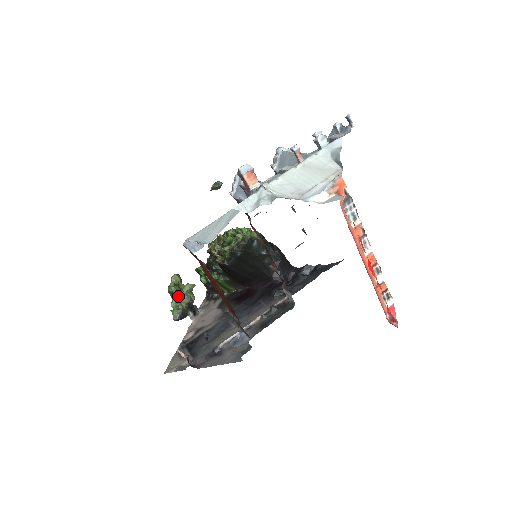
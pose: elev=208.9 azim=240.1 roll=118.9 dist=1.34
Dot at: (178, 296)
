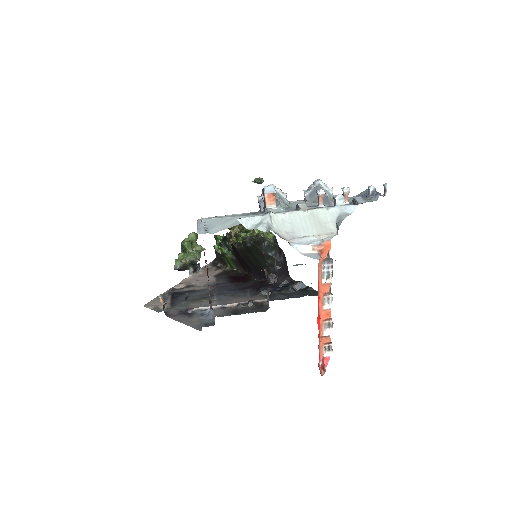
Dot at: (187, 251)
